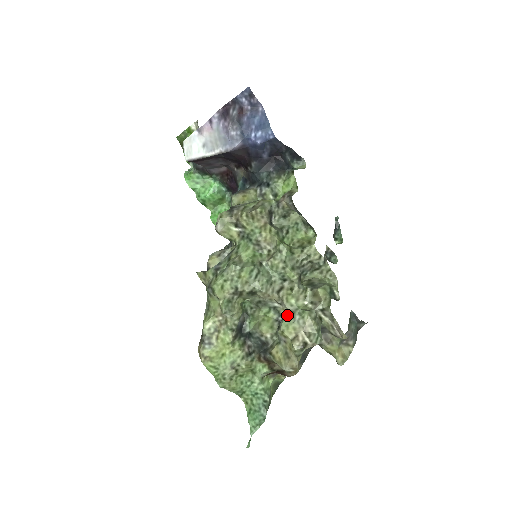
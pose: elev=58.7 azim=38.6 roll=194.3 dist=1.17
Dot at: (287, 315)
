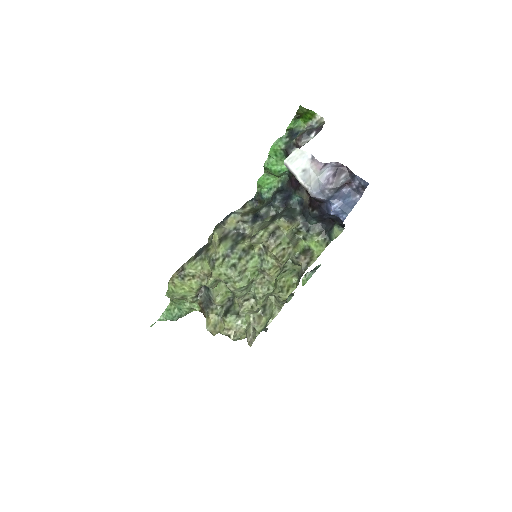
Dot at: (236, 315)
